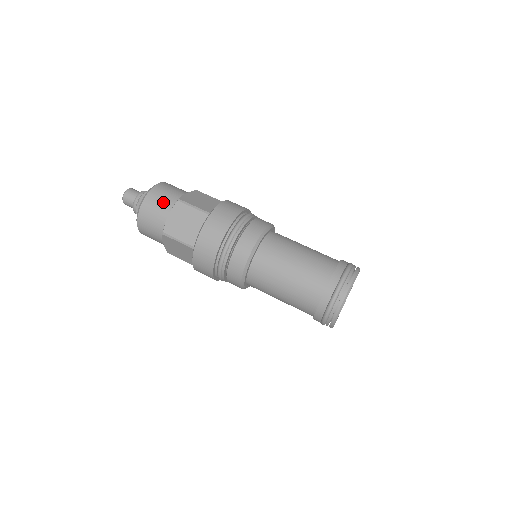
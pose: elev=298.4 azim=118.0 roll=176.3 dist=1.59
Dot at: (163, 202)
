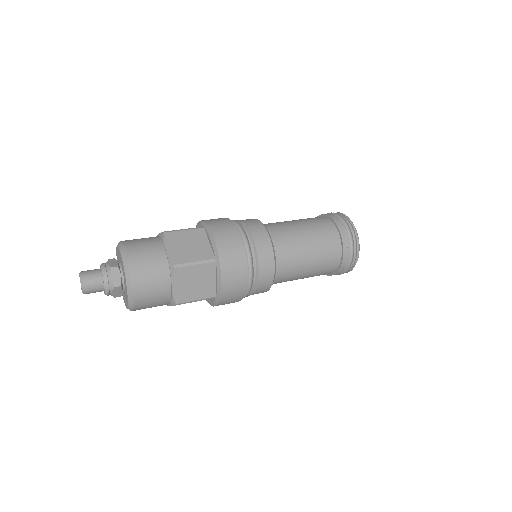
Dot at: (148, 244)
